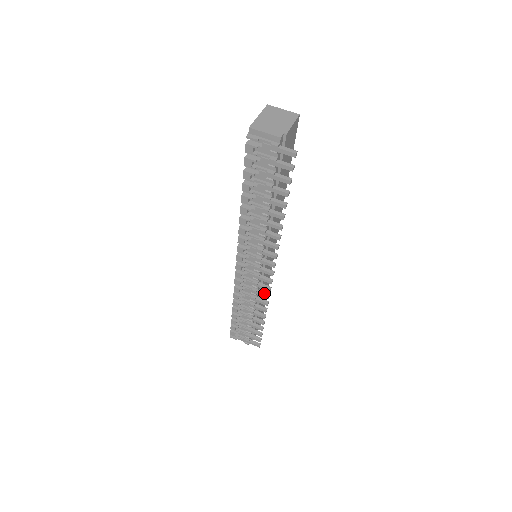
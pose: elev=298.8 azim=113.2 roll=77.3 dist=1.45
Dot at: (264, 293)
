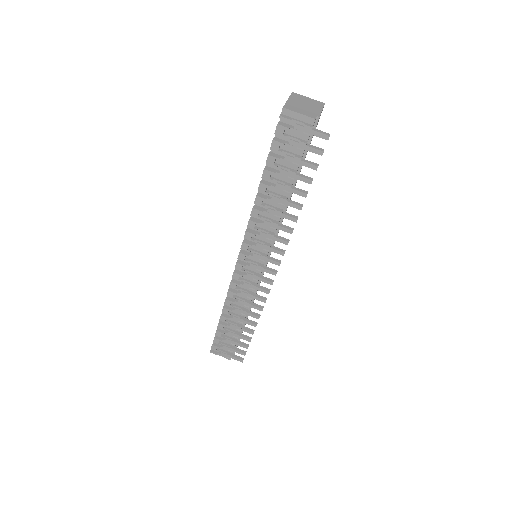
Dot at: (261, 297)
